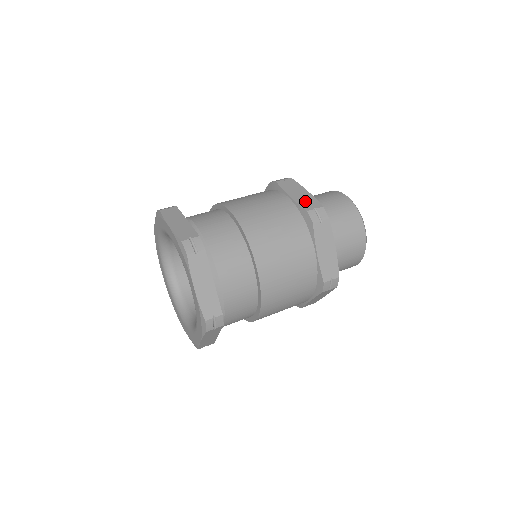
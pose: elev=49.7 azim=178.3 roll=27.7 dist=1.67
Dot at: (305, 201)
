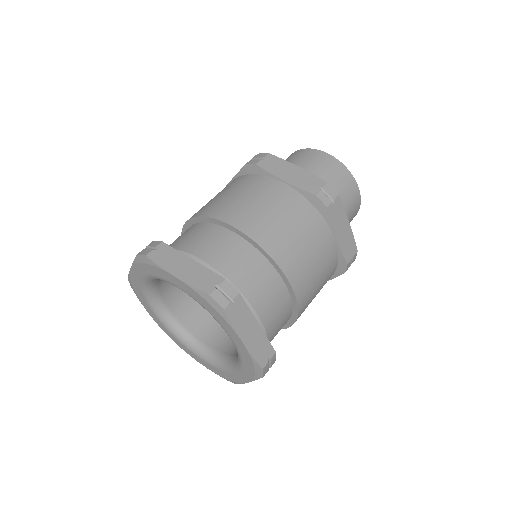
Dot at: occluded
